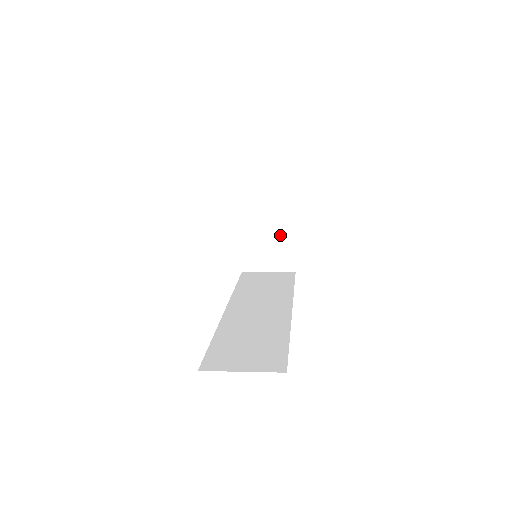
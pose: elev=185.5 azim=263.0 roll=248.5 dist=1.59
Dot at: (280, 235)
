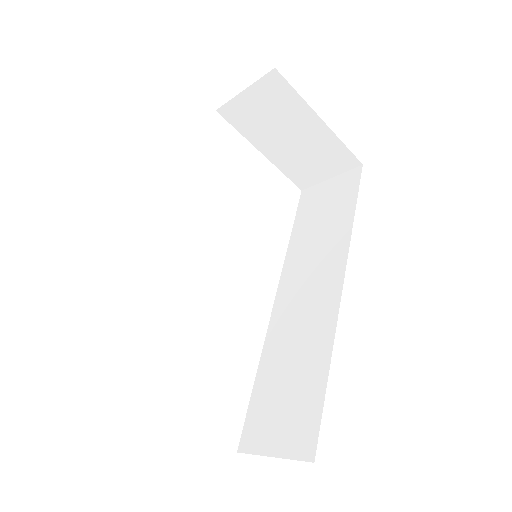
Dot at: (311, 137)
